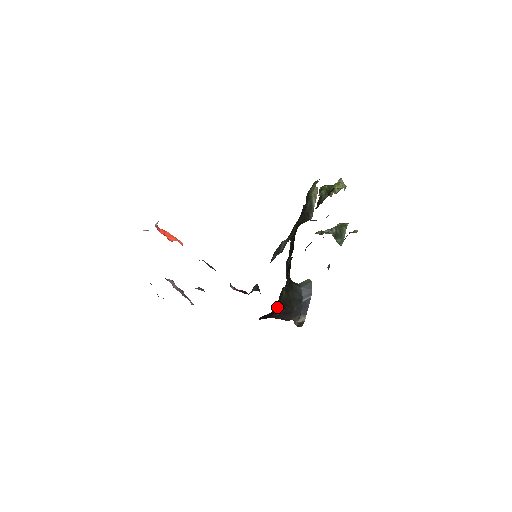
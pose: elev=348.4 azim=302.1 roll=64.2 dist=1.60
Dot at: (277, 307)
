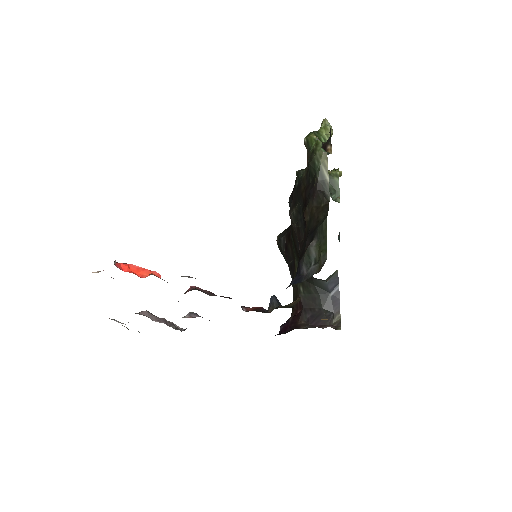
Dot at: (298, 309)
